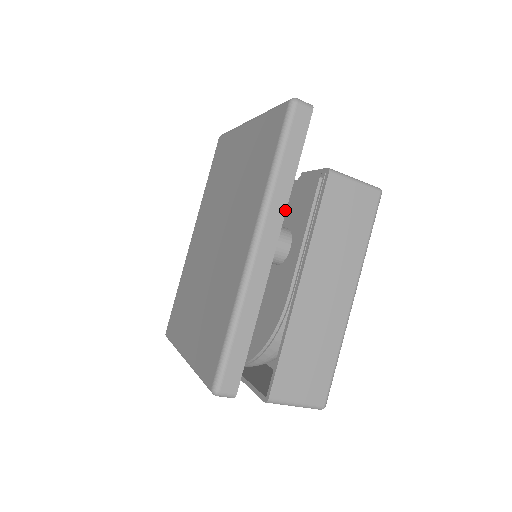
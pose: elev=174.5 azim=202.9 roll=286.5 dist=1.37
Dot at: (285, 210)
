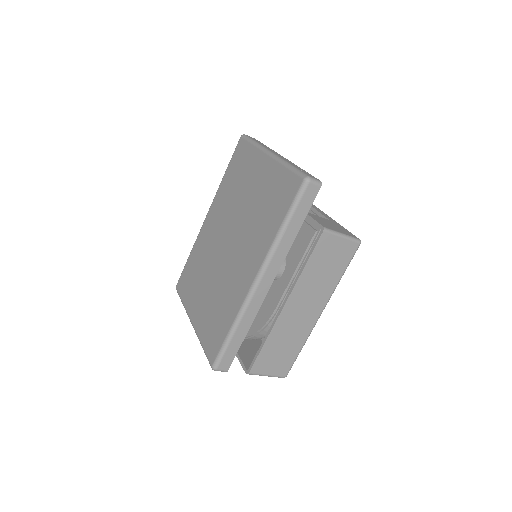
Dot at: (284, 259)
